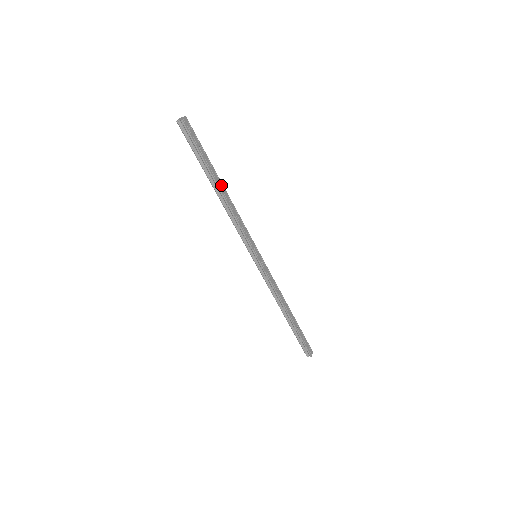
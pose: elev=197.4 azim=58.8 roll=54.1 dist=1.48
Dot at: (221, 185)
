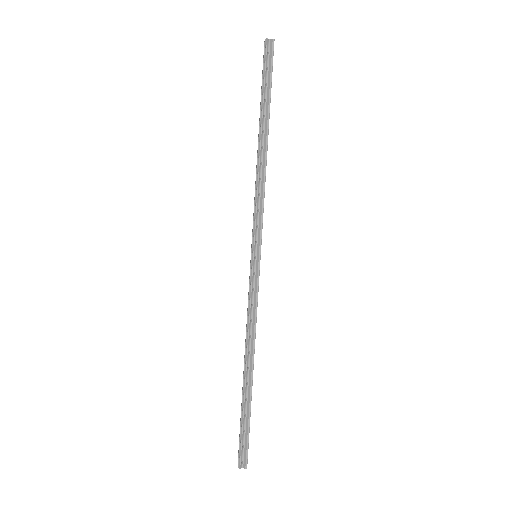
Dot at: (267, 139)
